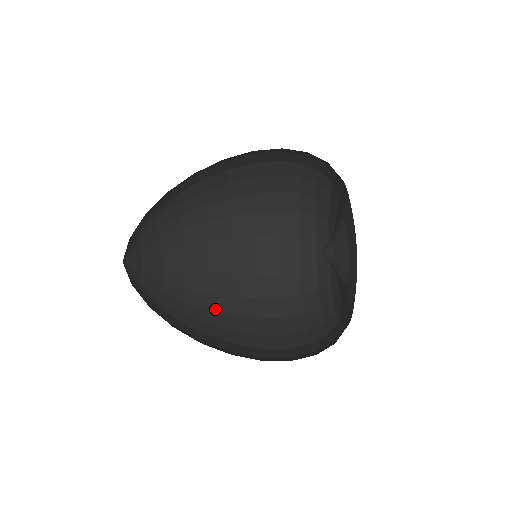
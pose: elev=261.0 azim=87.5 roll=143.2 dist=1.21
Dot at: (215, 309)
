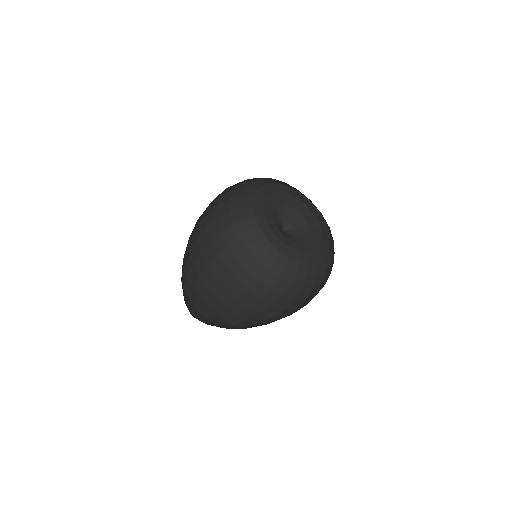
Dot at: (259, 322)
